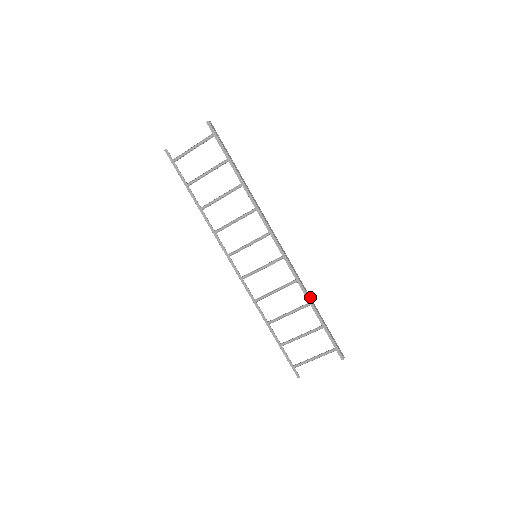
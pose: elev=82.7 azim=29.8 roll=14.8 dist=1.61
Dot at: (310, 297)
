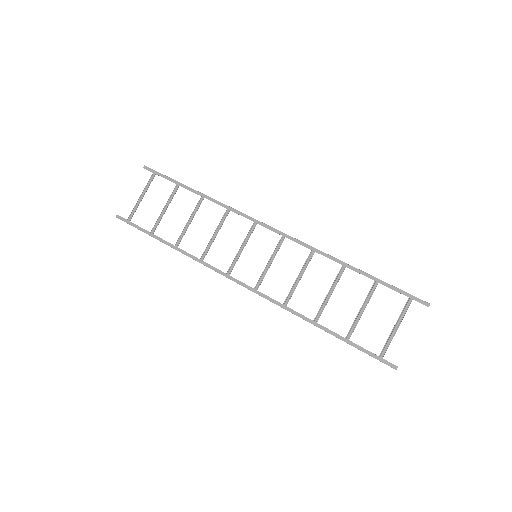
Dot at: (340, 261)
